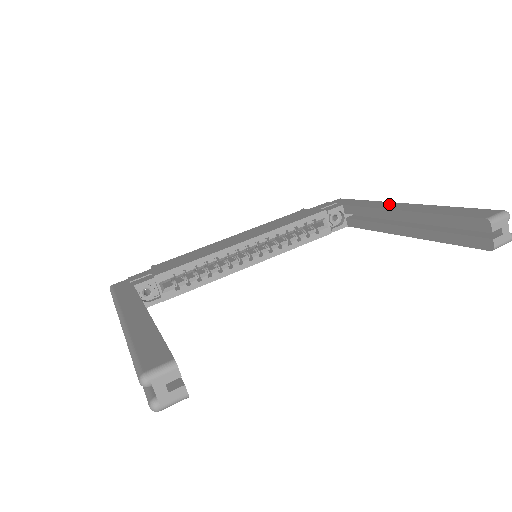
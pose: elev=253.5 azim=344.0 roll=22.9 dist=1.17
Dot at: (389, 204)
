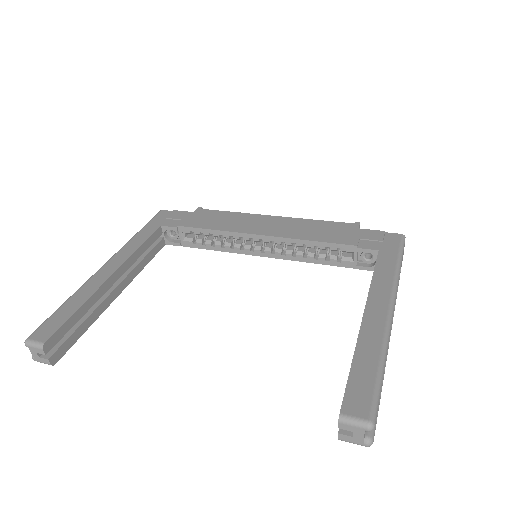
Dot at: (383, 295)
